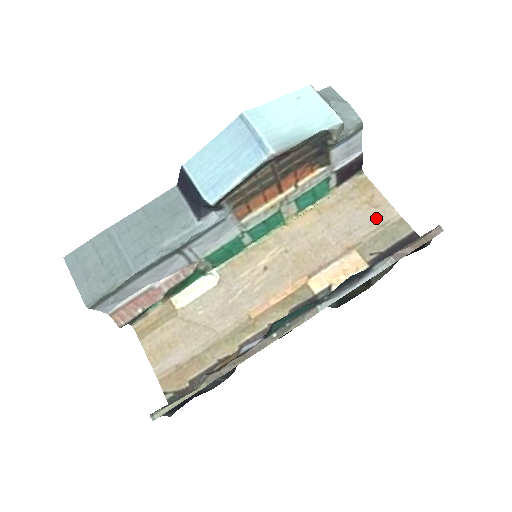
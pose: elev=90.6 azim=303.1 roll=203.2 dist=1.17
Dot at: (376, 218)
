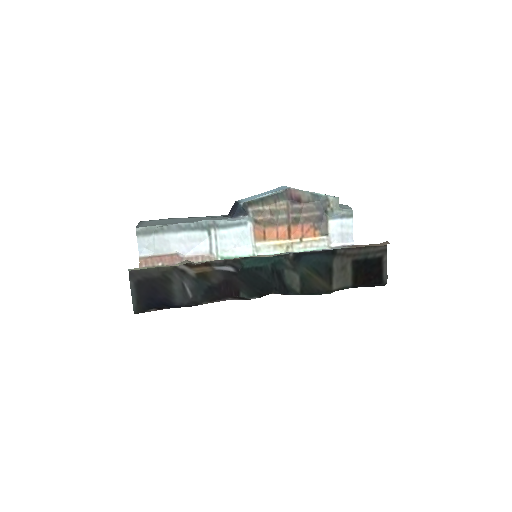
Dot at: occluded
